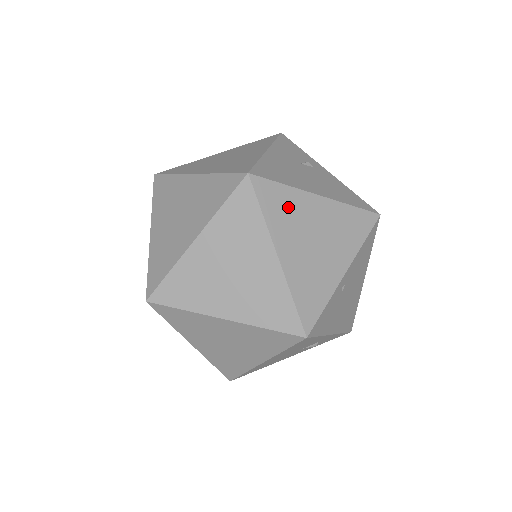
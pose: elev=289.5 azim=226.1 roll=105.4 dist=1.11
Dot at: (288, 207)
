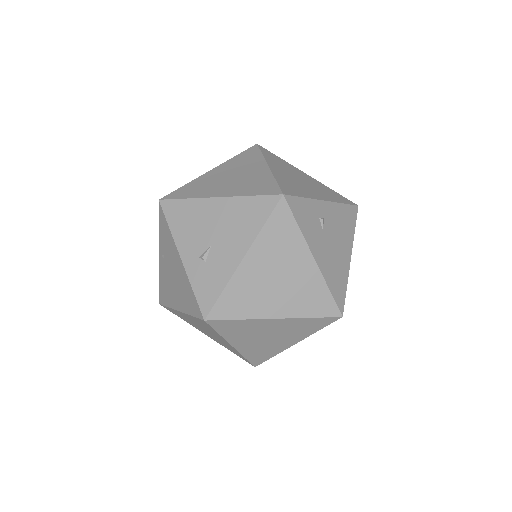
Dot at: occluded
